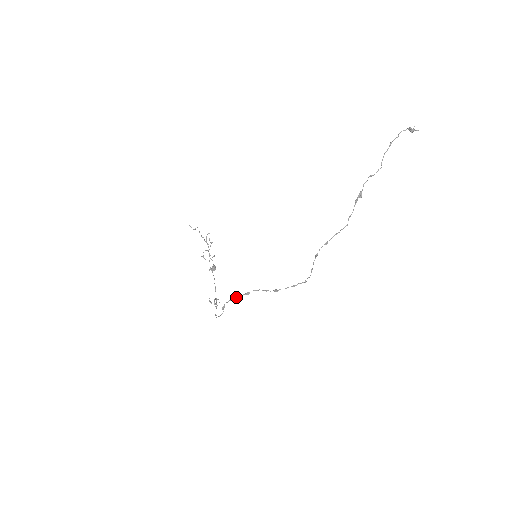
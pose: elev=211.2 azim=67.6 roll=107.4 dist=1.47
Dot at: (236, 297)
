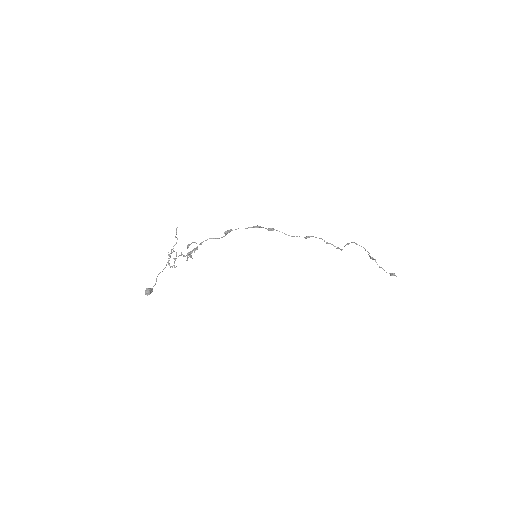
Dot at: (255, 226)
